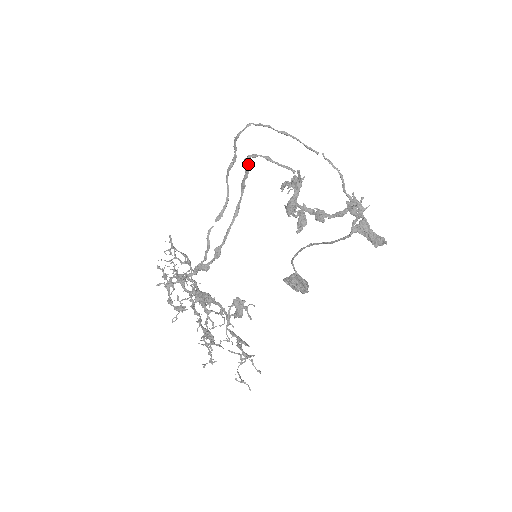
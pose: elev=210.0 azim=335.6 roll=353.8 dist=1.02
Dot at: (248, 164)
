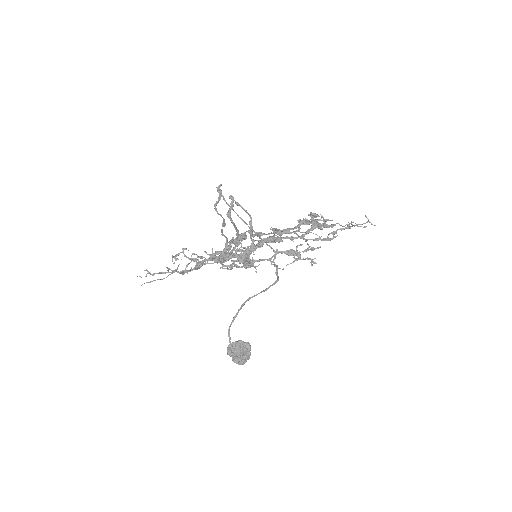
Dot at: occluded
